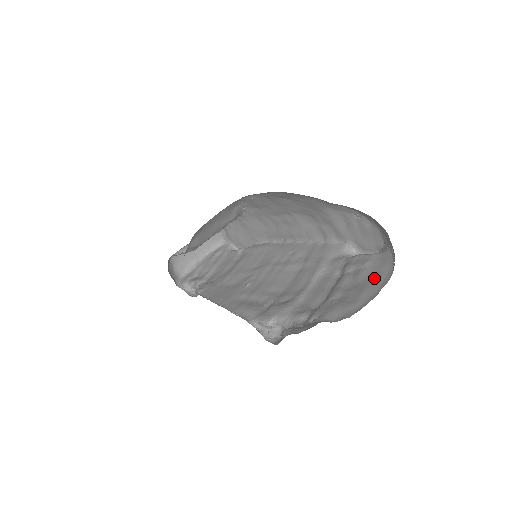
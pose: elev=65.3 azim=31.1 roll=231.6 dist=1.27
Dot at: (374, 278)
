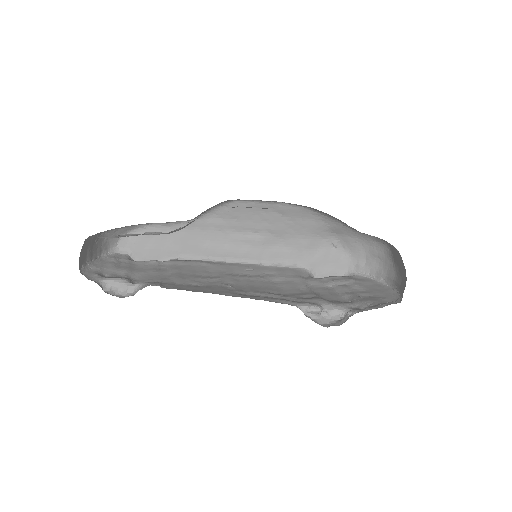
Dot at: (375, 287)
